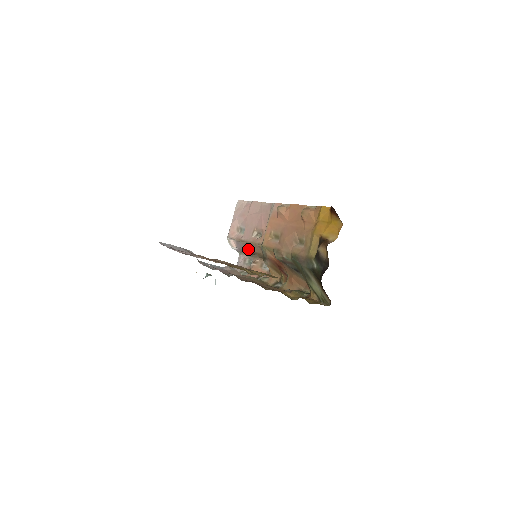
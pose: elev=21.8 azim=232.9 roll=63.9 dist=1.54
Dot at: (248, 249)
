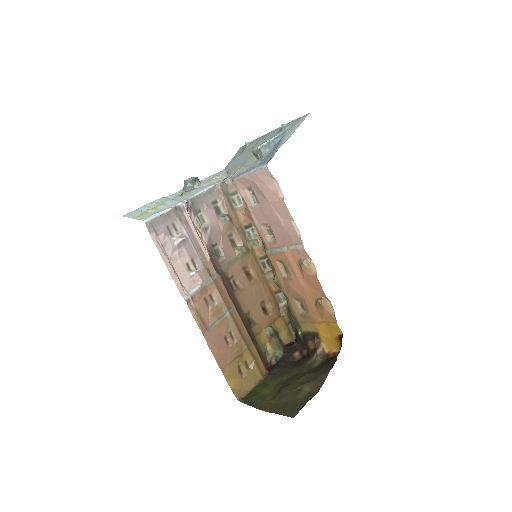
Dot at: occluded
